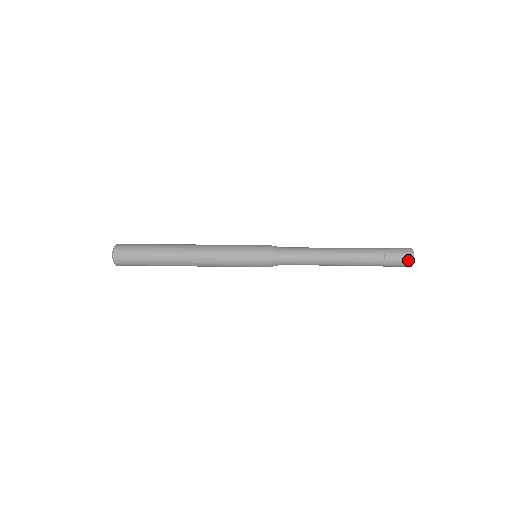
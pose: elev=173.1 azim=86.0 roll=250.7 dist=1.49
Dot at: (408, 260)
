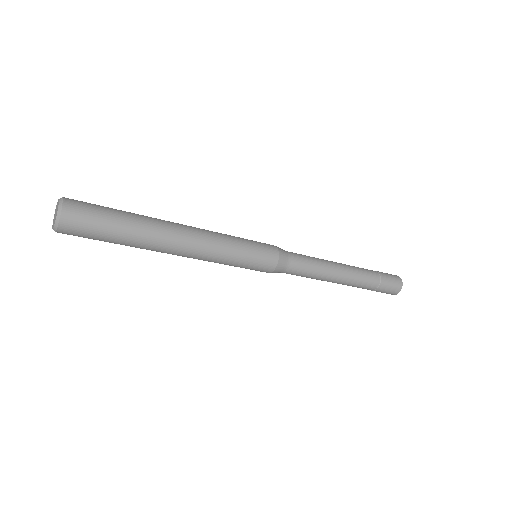
Dot at: (395, 292)
